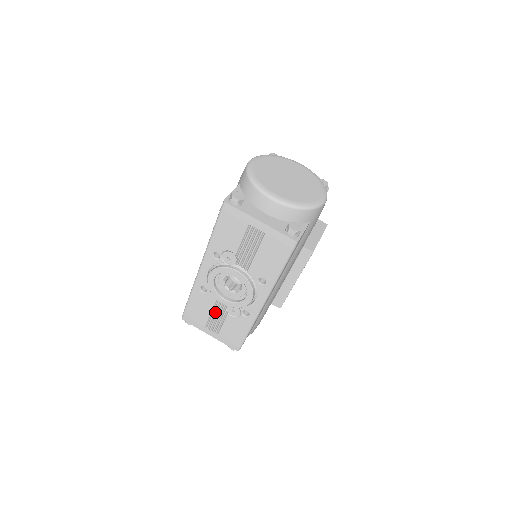
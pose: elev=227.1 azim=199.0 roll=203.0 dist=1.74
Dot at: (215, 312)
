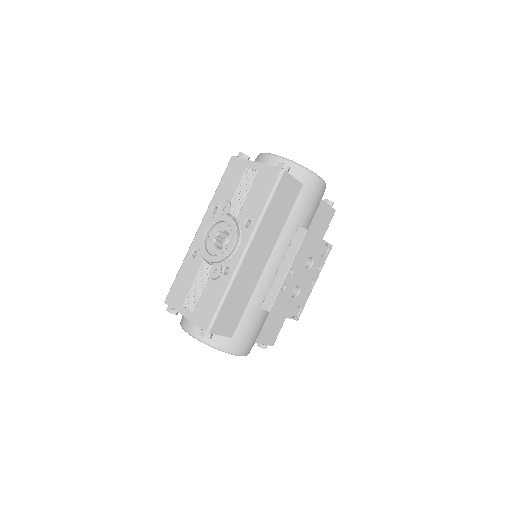
Dot at: (198, 281)
